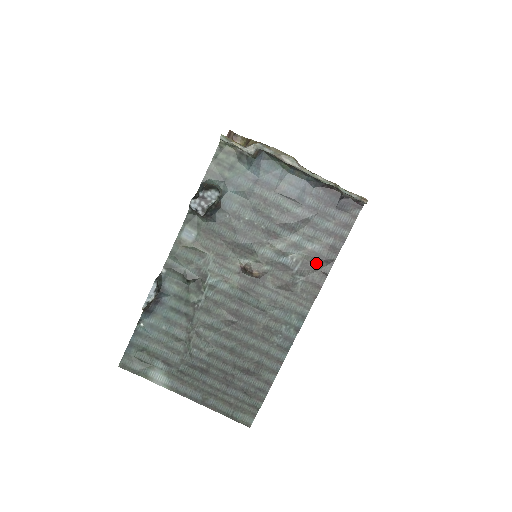
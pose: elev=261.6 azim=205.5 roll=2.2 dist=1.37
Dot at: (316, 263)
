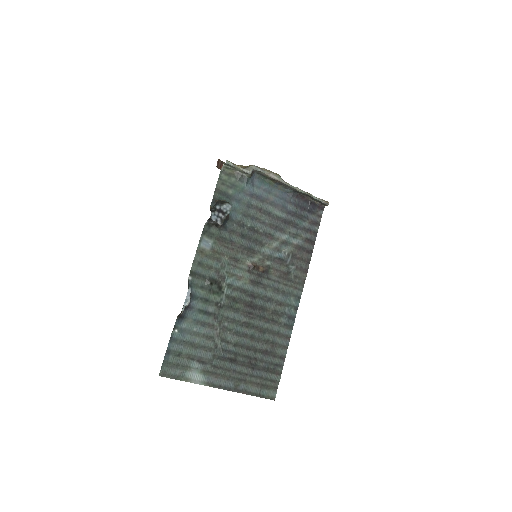
Dot at: (301, 254)
